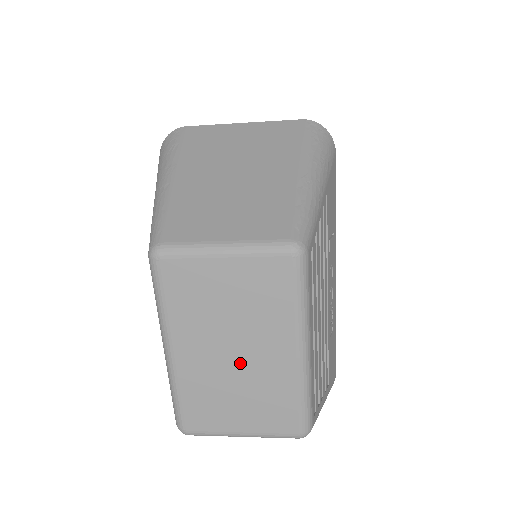
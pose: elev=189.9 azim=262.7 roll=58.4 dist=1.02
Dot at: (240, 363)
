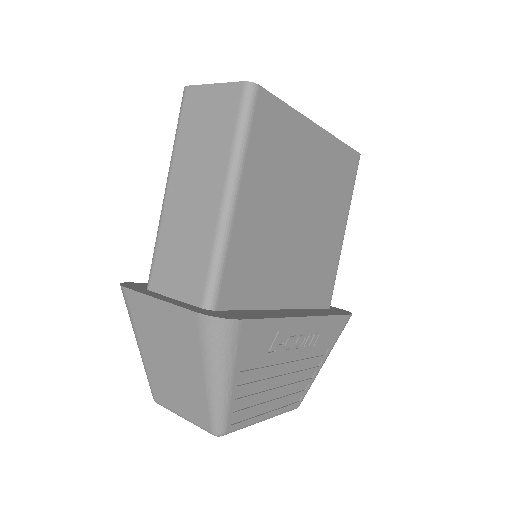
Dot at: occluded
